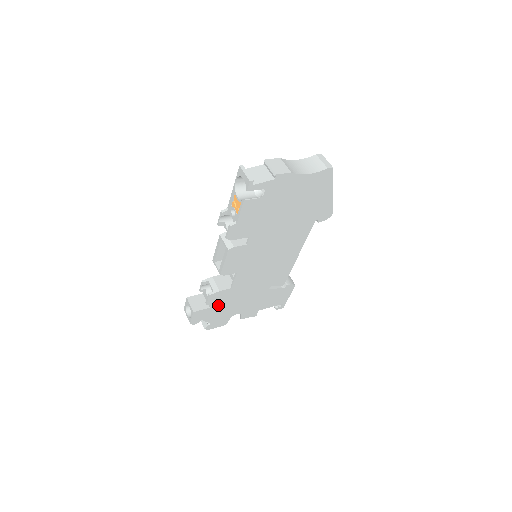
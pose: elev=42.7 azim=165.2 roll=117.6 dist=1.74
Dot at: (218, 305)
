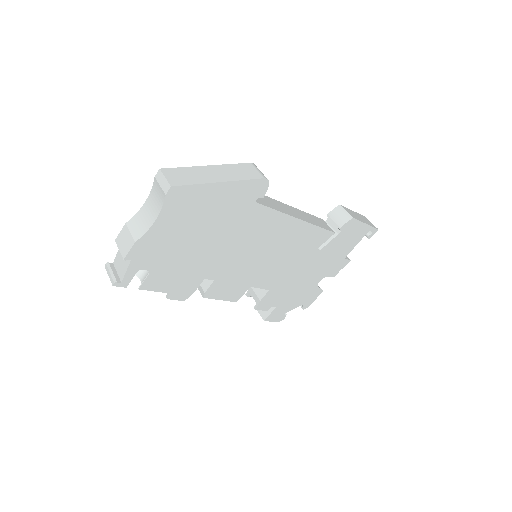
Dot at: (282, 300)
